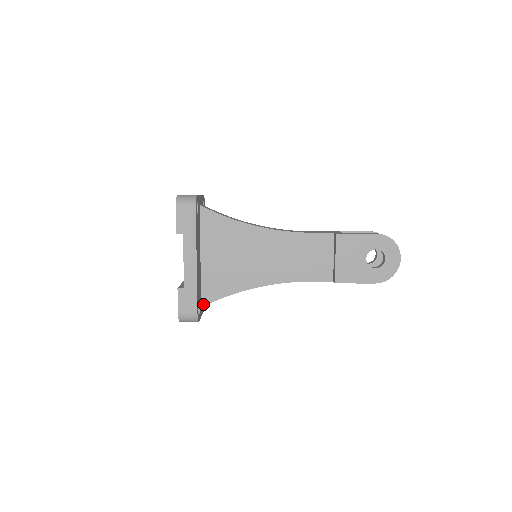
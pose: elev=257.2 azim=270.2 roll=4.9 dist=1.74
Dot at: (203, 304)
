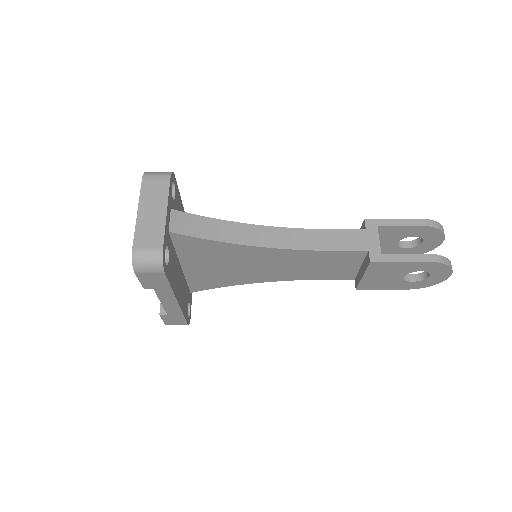
Dot at: (192, 291)
